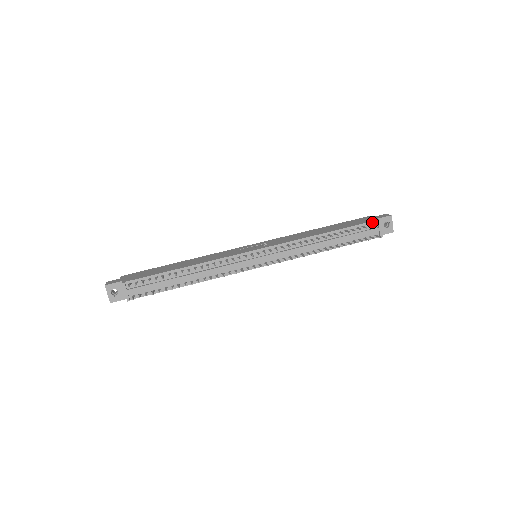
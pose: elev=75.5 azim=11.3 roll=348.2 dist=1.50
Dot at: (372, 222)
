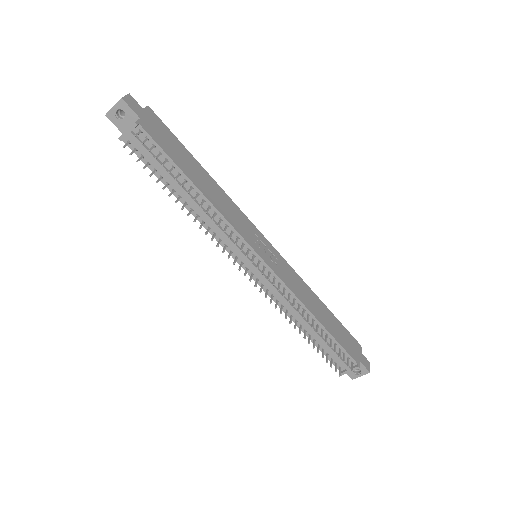
Dot at: (353, 360)
